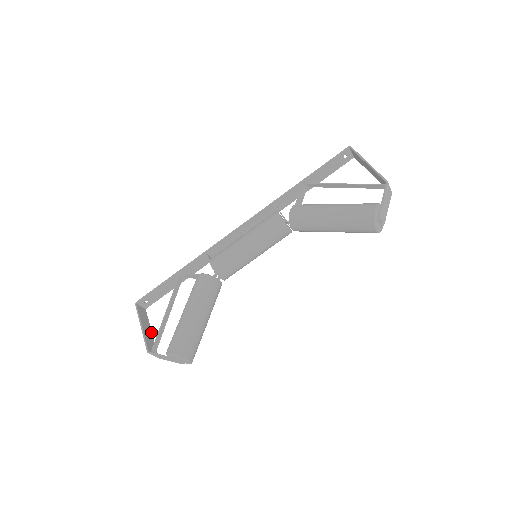
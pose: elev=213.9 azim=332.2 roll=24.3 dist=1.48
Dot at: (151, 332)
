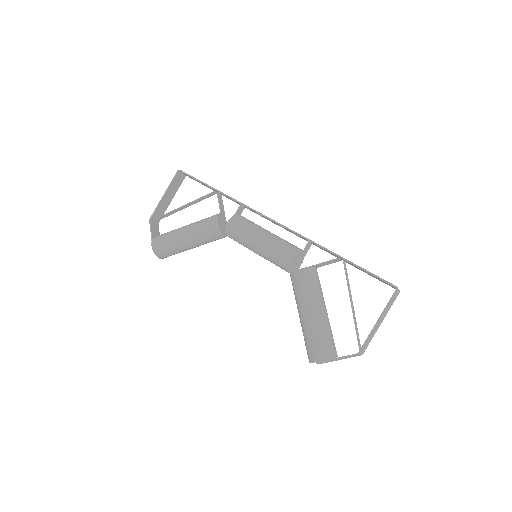
Dot at: (171, 200)
